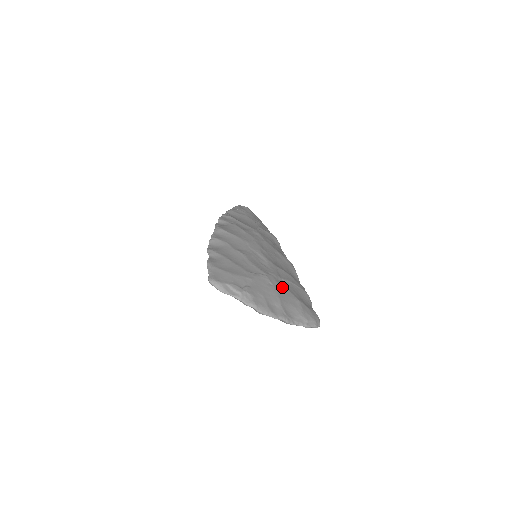
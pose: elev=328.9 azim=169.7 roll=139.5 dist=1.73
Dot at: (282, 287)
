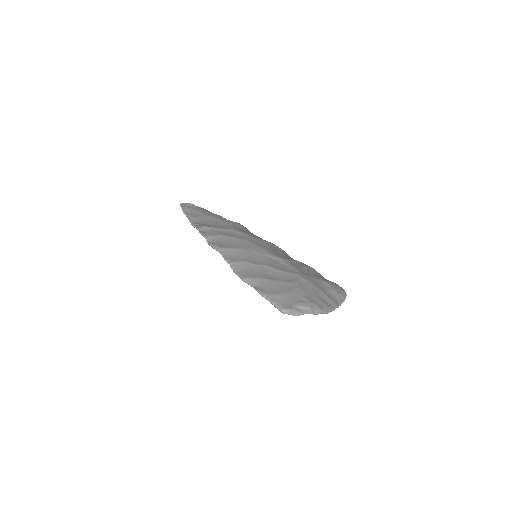
Dot at: (311, 278)
